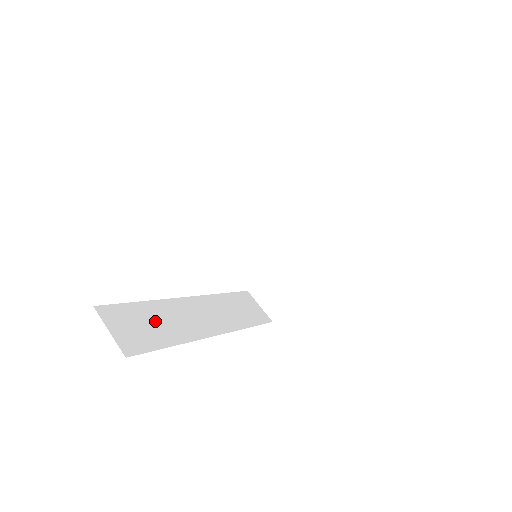
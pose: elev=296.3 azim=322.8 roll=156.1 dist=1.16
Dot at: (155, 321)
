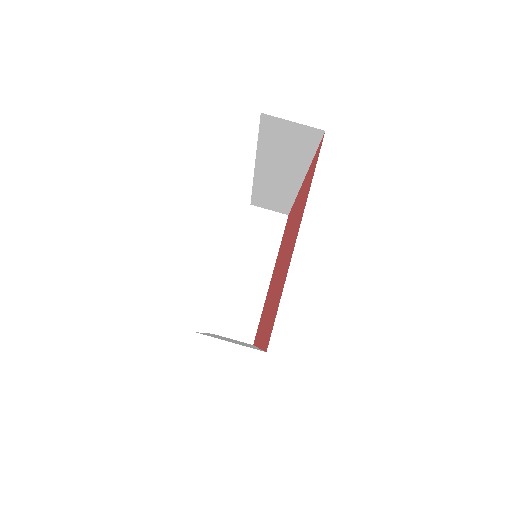
Dot at: (228, 340)
